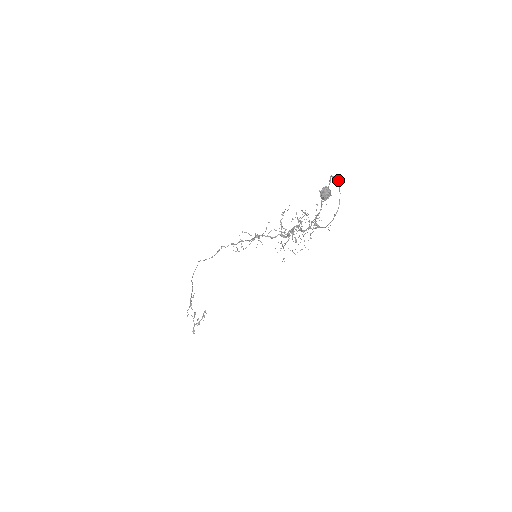
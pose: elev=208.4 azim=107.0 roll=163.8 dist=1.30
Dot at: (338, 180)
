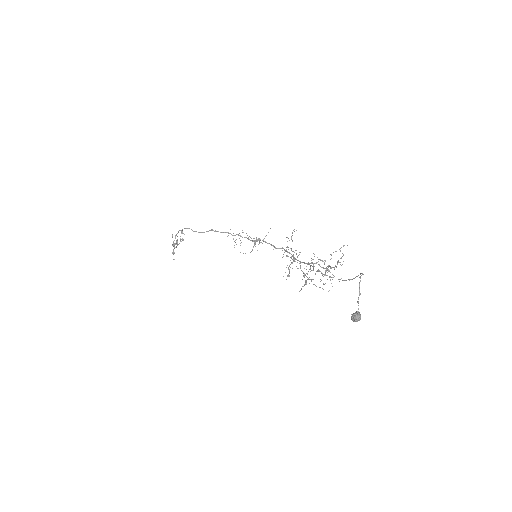
Dot at: (363, 274)
